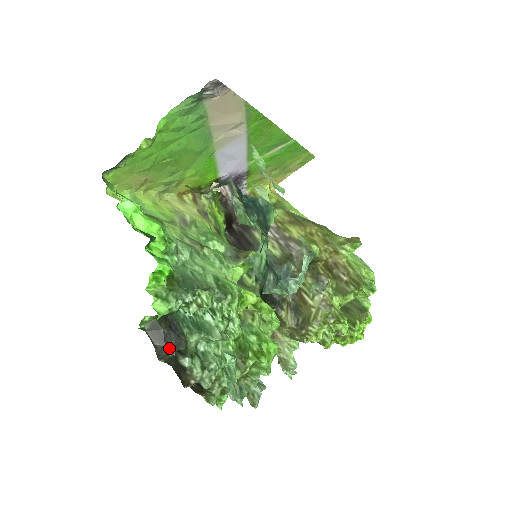
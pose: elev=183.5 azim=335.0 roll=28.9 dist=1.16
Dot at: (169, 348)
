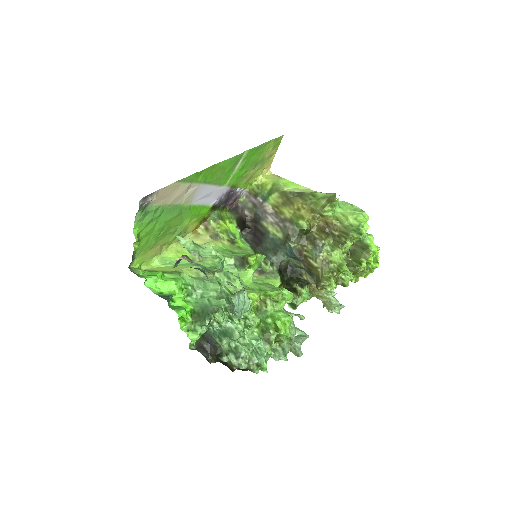
Dot at: (212, 355)
